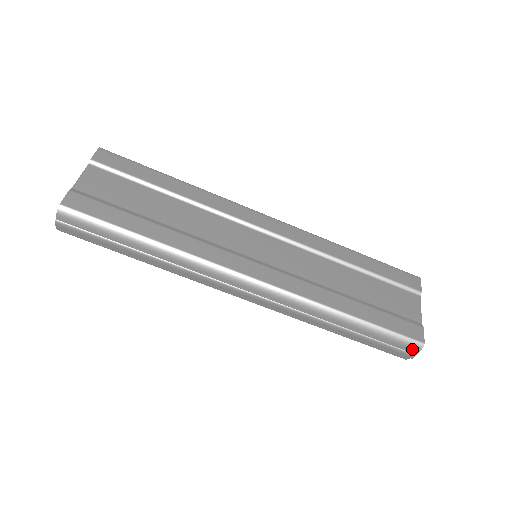
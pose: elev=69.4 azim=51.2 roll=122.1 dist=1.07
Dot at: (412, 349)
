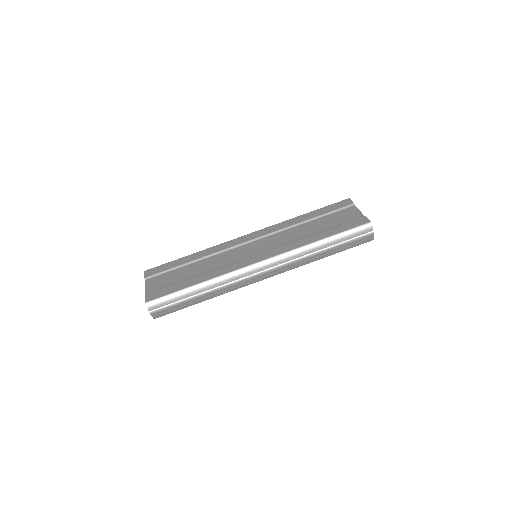
Dot at: (368, 230)
